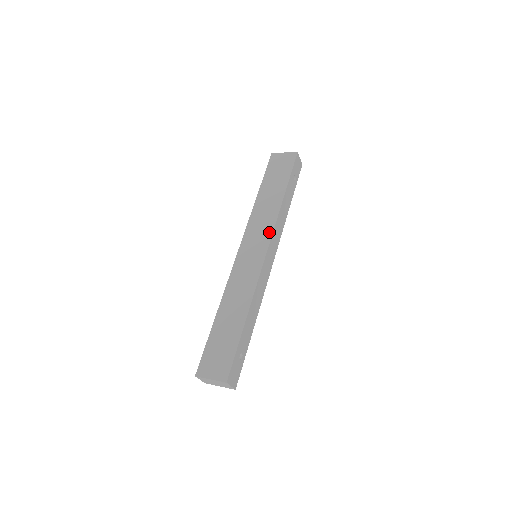
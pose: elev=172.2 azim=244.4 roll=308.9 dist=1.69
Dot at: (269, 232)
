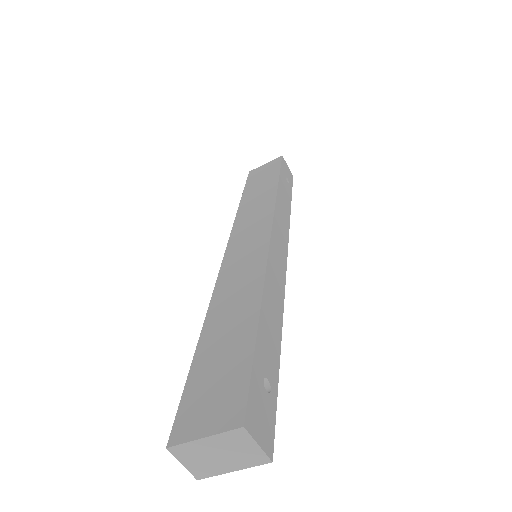
Dot at: (268, 217)
